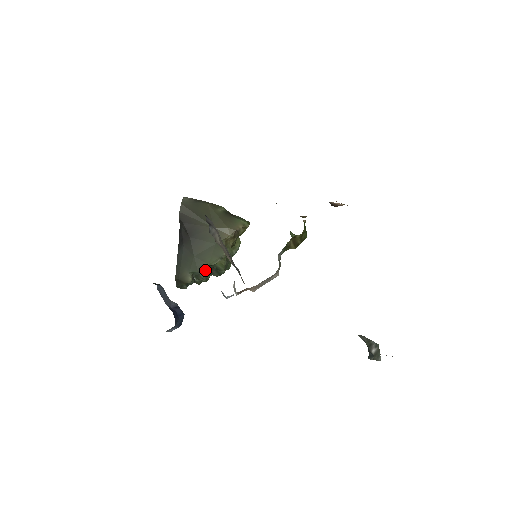
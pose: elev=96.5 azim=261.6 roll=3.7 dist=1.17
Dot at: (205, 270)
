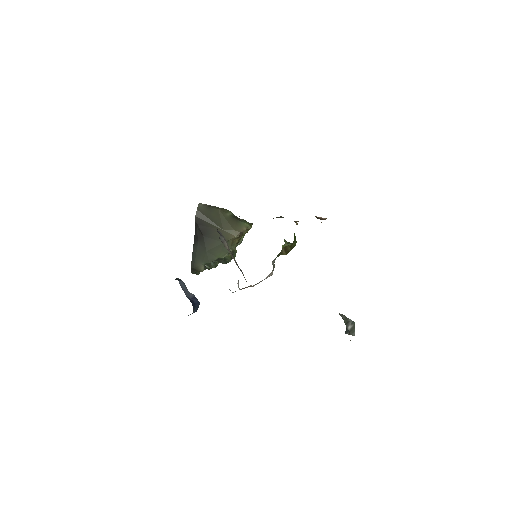
Dot at: occluded
